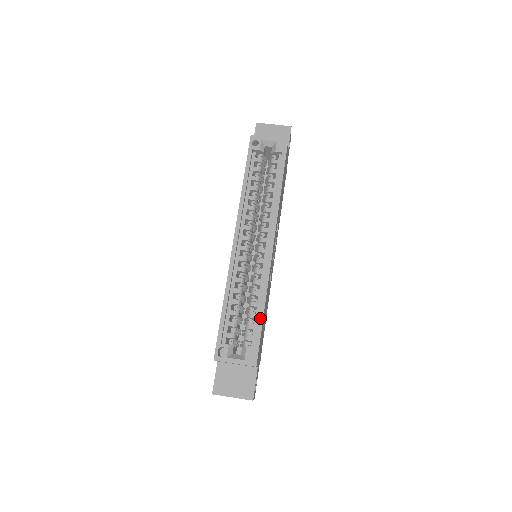
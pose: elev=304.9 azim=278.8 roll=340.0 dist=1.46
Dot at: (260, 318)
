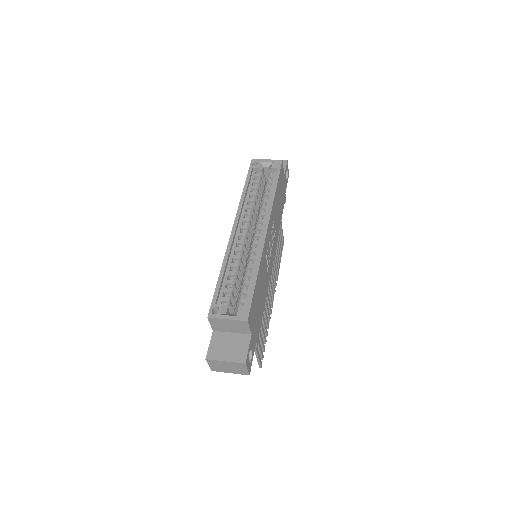
Dot at: (253, 282)
